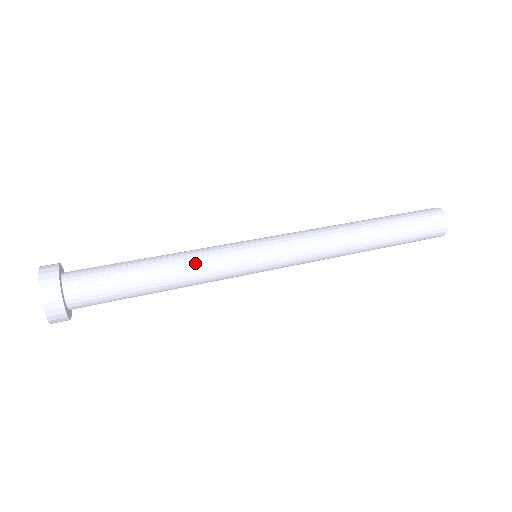
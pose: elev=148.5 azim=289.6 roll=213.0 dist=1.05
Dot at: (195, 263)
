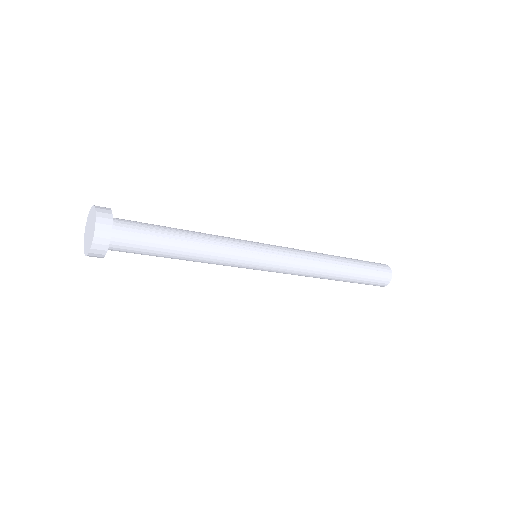
Dot at: (215, 245)
